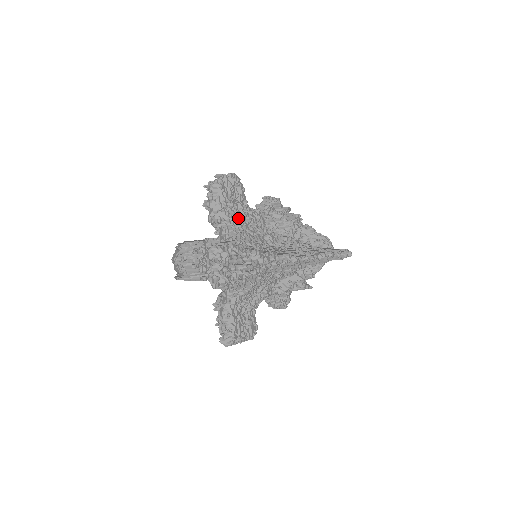
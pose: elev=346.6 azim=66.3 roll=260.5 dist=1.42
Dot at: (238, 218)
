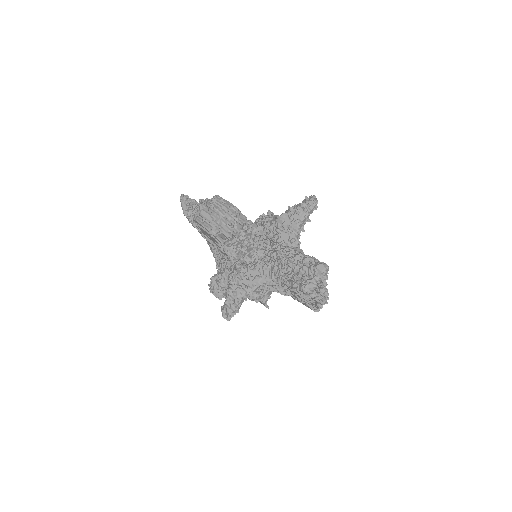
Dot at: occluded
